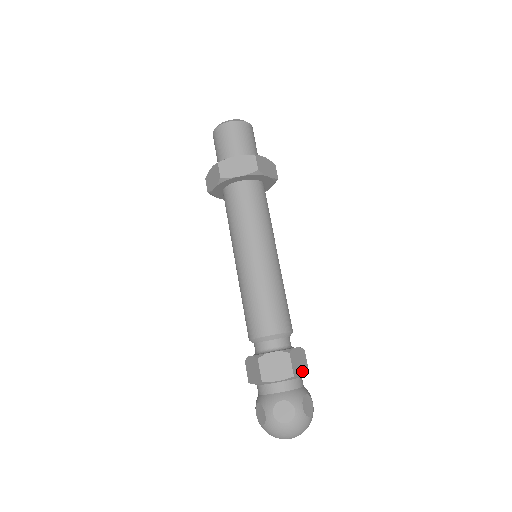
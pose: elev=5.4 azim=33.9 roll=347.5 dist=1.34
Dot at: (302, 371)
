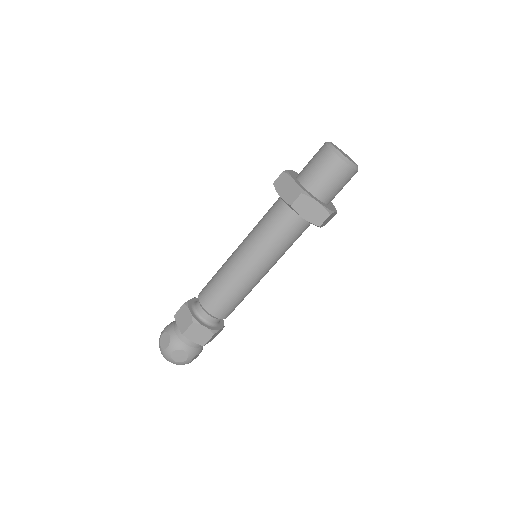
Dot at: (211, 340)
